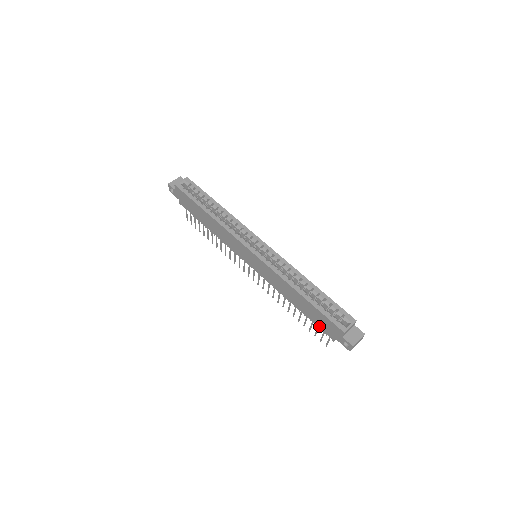
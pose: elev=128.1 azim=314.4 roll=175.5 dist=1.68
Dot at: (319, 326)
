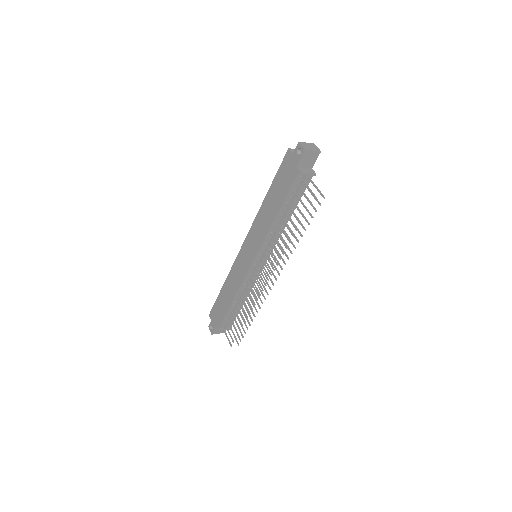
Dot at: (289, 186)
